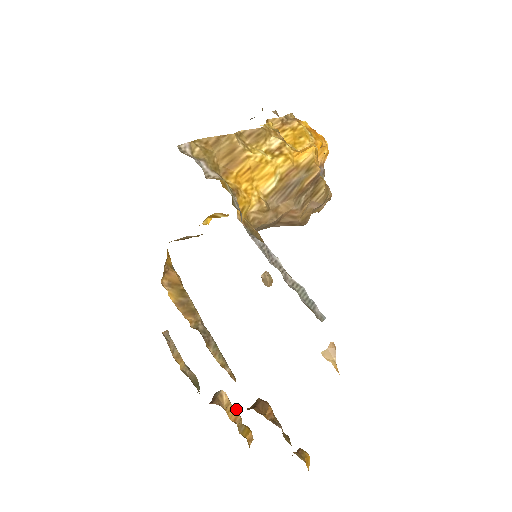
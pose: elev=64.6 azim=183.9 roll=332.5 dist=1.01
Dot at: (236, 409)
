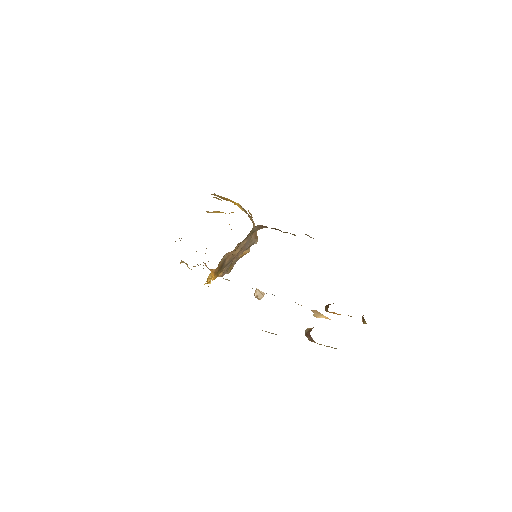
Dot at: occluded
